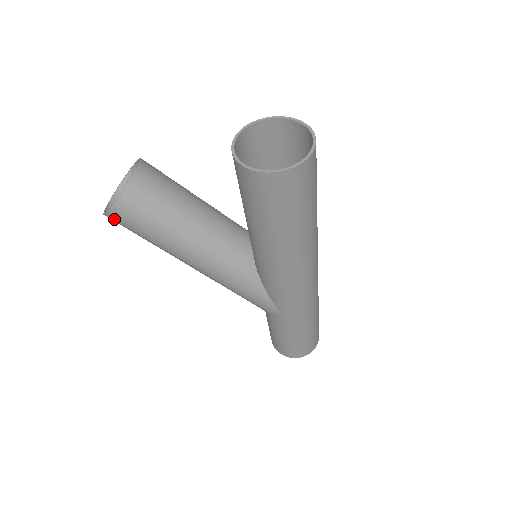
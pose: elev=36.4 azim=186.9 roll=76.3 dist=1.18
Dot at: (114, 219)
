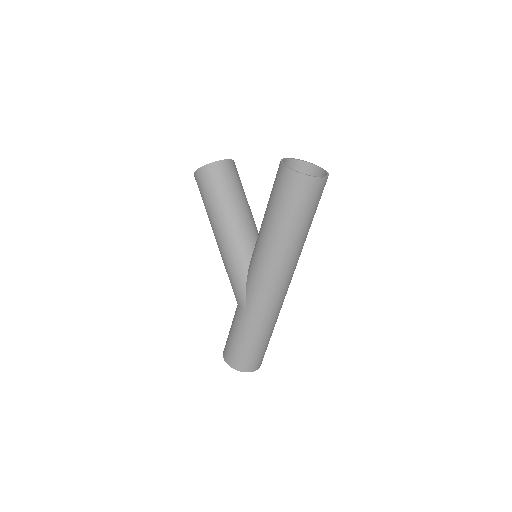
Dot at: (197, 177)
